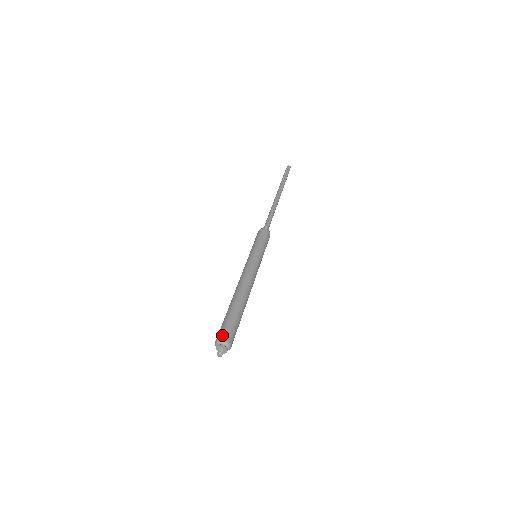
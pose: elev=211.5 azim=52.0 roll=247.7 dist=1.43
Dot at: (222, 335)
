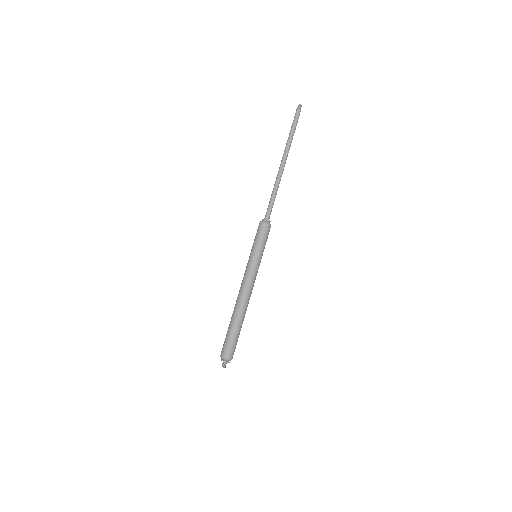
Dot at: (226, 354)
